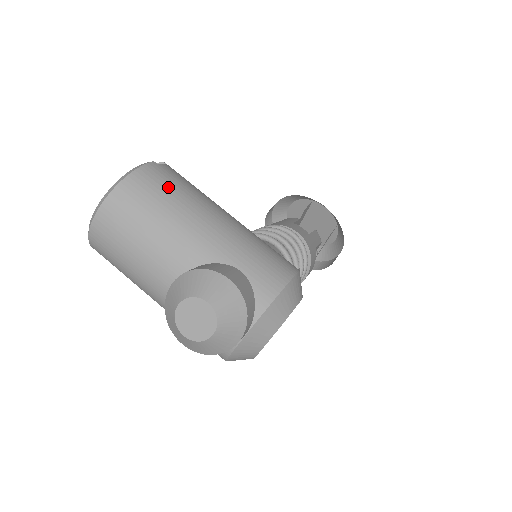
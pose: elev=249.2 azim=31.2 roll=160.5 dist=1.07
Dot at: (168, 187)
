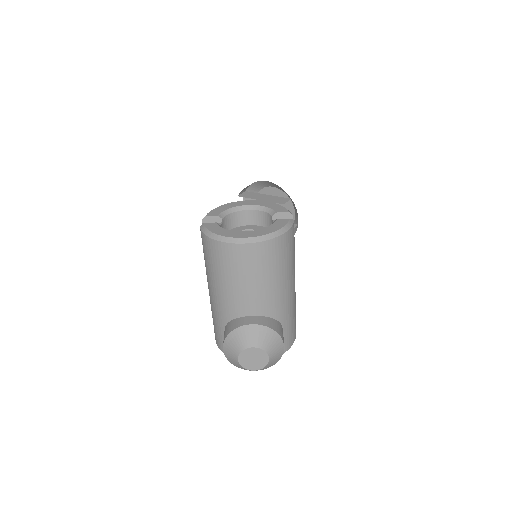
Dot at: (291, 254)
